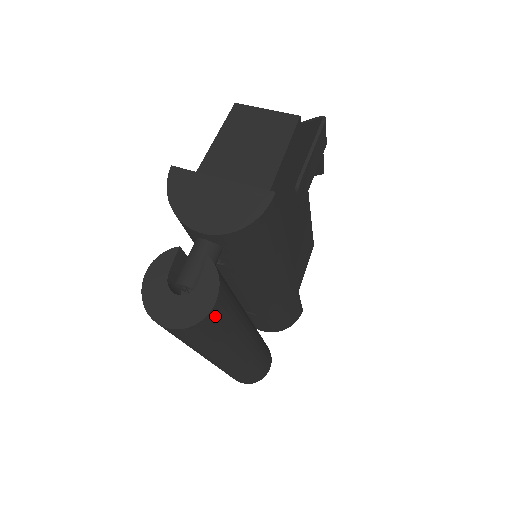
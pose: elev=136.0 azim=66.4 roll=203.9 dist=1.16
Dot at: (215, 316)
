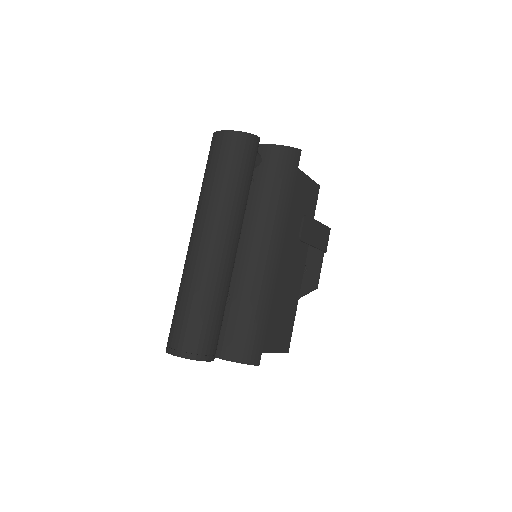
Dot at: (247, 144)
